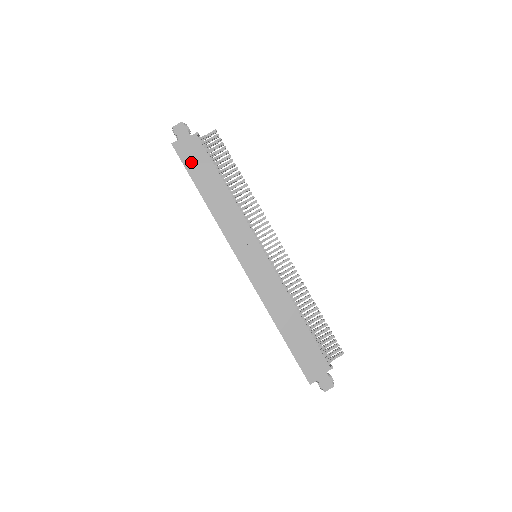
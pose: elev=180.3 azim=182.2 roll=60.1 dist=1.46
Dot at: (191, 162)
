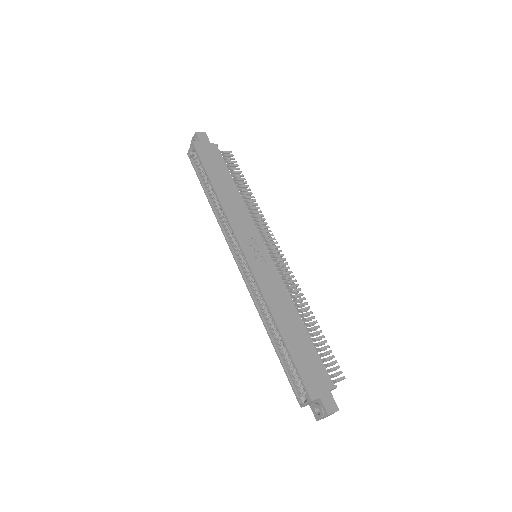
Dot at: (208, 160)
